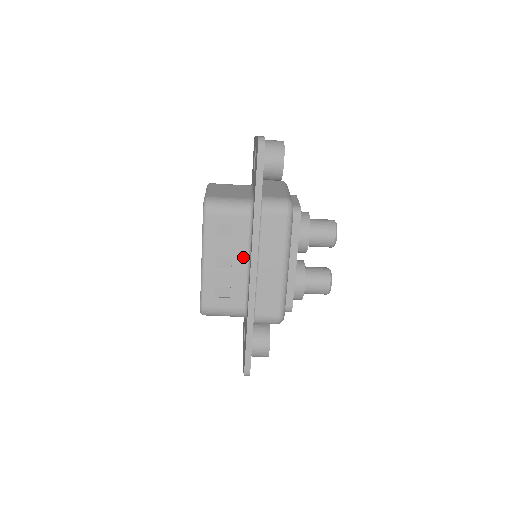
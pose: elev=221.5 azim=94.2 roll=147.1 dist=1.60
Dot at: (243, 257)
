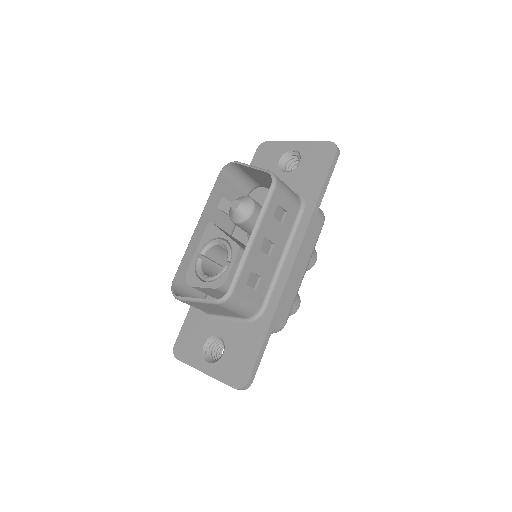
Dot at: (281, 248)
